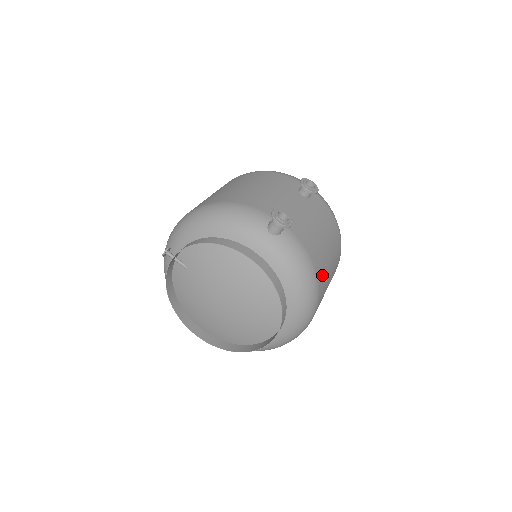
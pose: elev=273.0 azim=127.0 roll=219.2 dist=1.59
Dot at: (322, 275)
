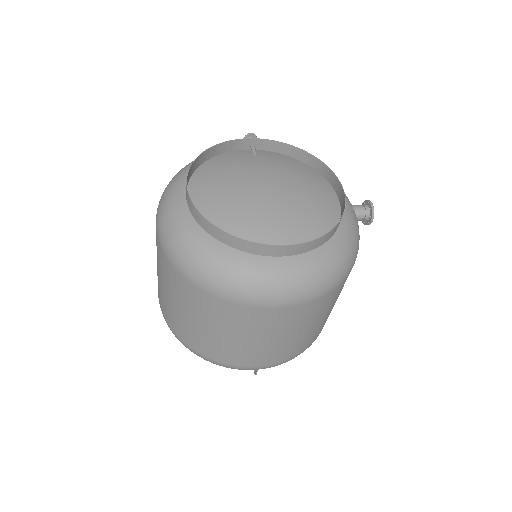
Dot at: (339, 290)
